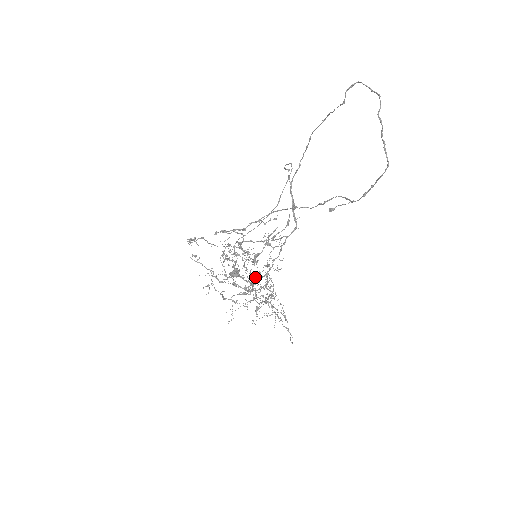
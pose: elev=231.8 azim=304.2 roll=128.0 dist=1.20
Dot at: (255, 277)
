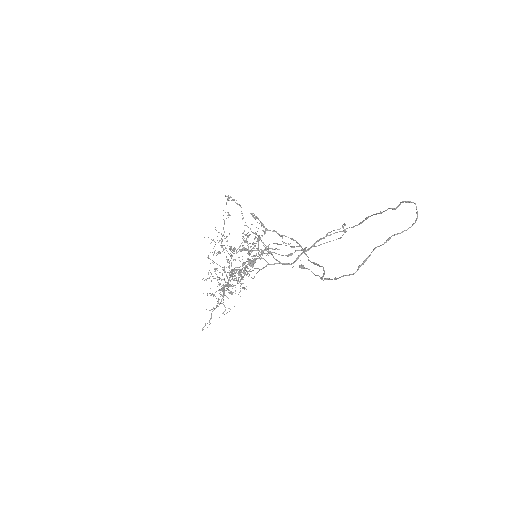
Dot at: occluded
